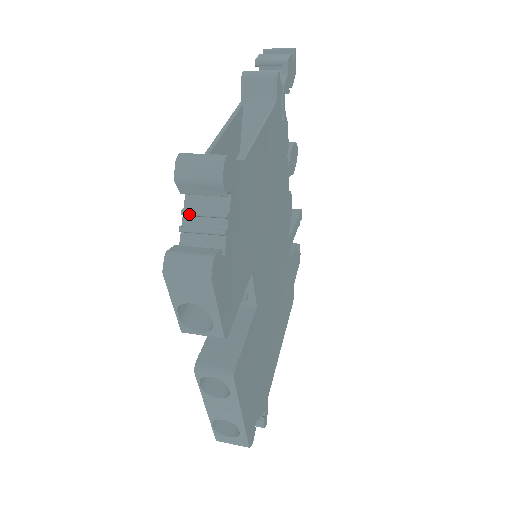
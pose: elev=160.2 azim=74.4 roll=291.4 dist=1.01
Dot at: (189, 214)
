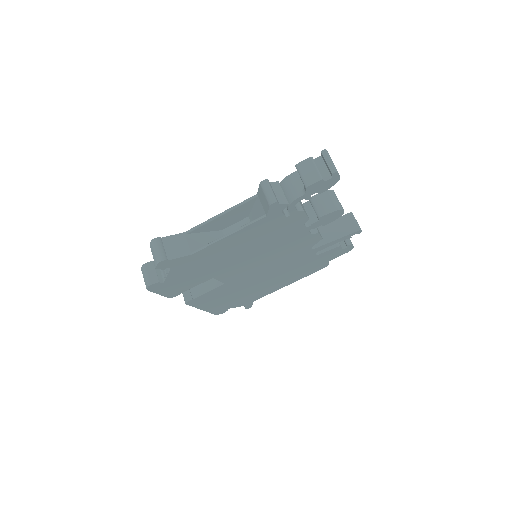
Dot at: occluded
